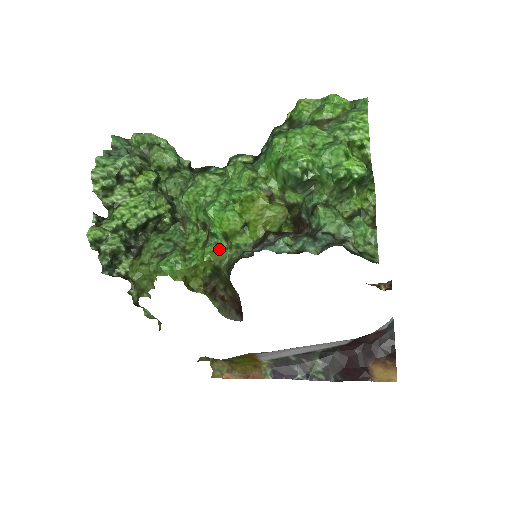
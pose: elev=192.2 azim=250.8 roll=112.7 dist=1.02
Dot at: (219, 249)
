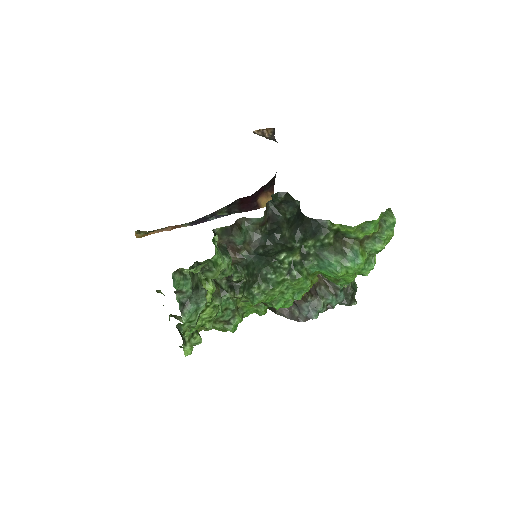
Dot at: occluded
